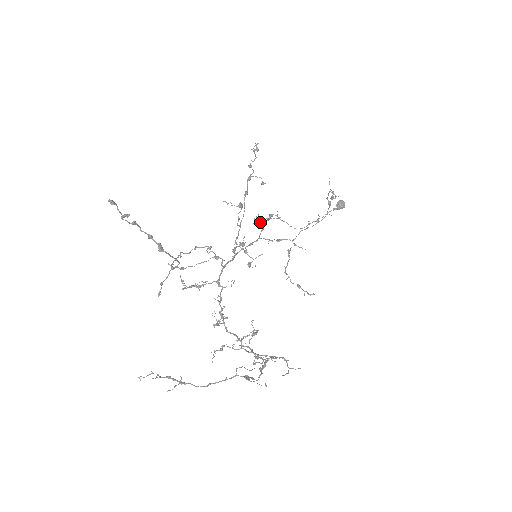
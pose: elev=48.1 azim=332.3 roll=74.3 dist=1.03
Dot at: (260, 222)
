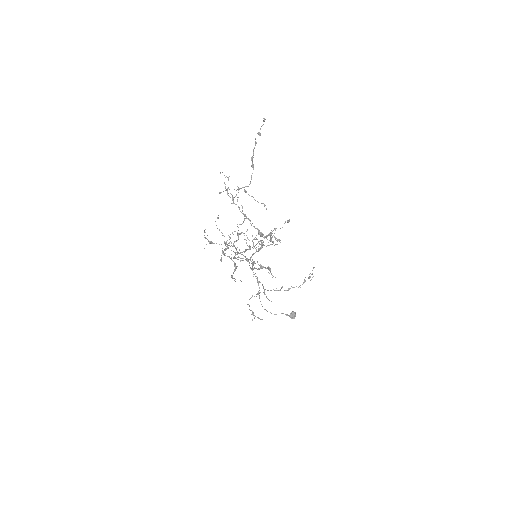
Dot at: (252, 267)
